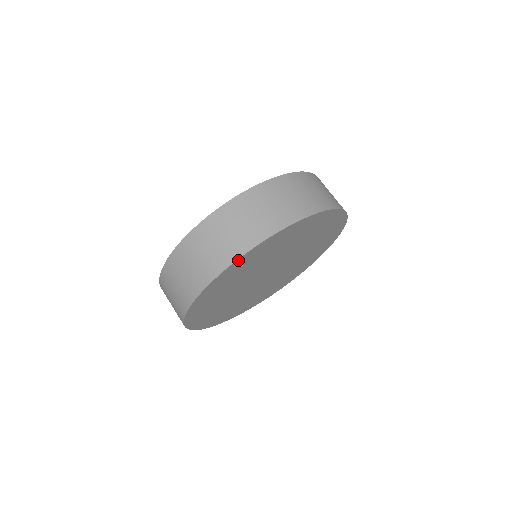
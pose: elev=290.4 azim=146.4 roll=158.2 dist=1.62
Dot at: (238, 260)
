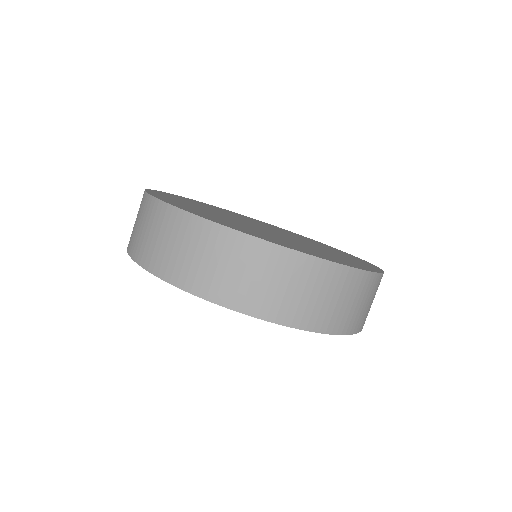
Dot at: occluded
